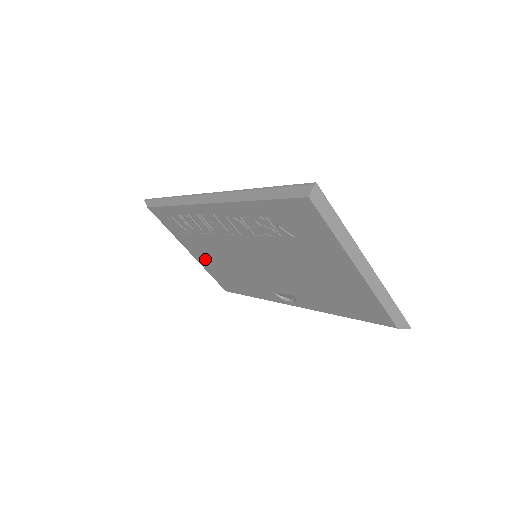
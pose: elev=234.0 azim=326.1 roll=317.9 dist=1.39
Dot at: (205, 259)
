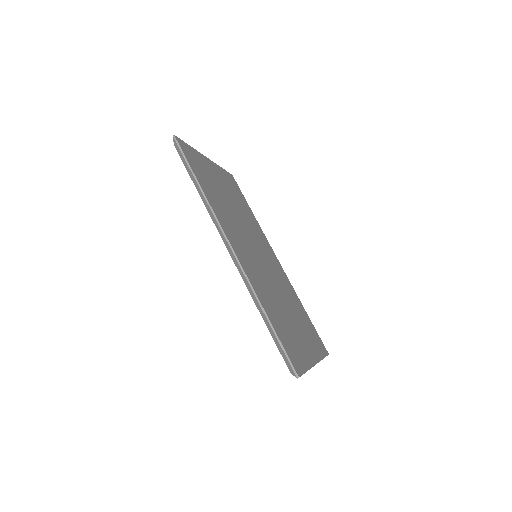
Dot at: occluded
